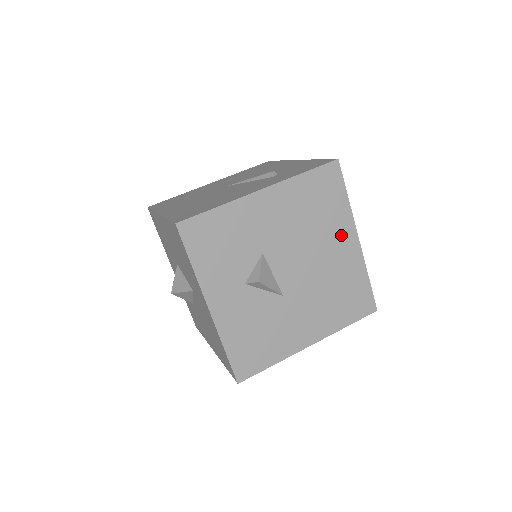
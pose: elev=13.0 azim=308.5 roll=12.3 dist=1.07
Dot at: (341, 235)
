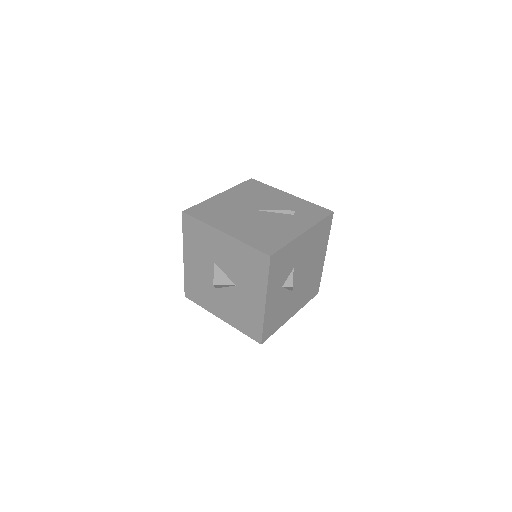
Dot at: (321, 254)
